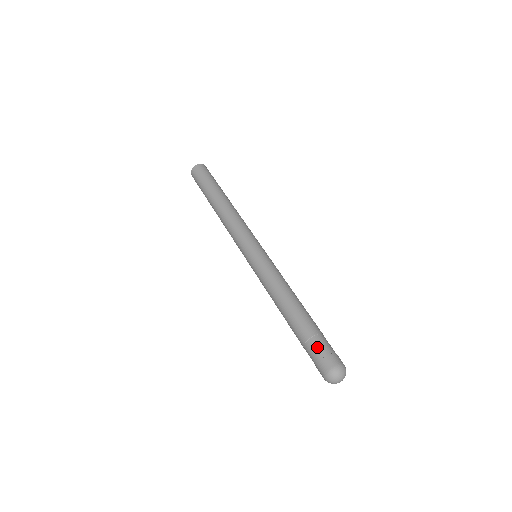
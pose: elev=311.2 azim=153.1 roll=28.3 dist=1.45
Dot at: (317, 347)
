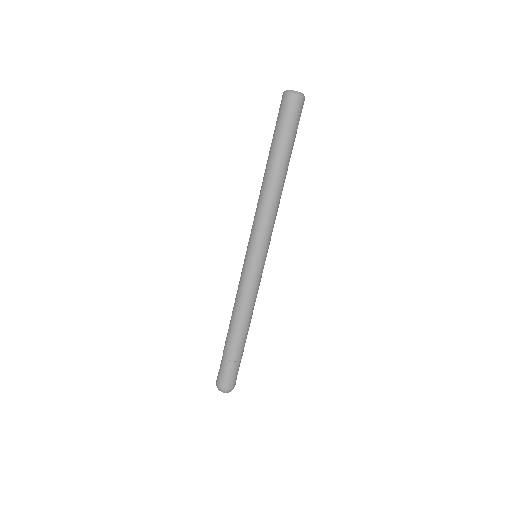
Dot at: (224, 368)
